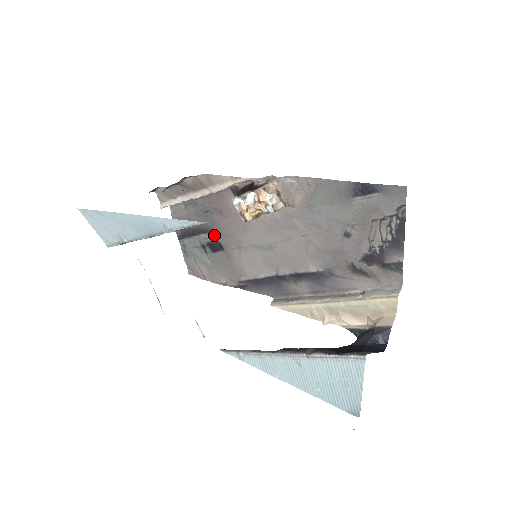
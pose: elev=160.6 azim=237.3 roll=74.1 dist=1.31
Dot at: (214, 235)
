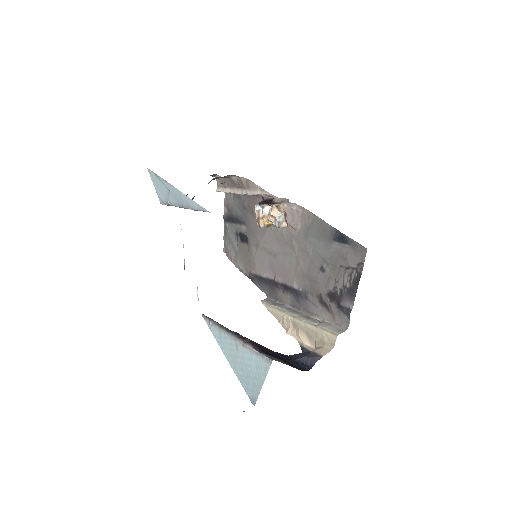
Dot at: (245, 228)
